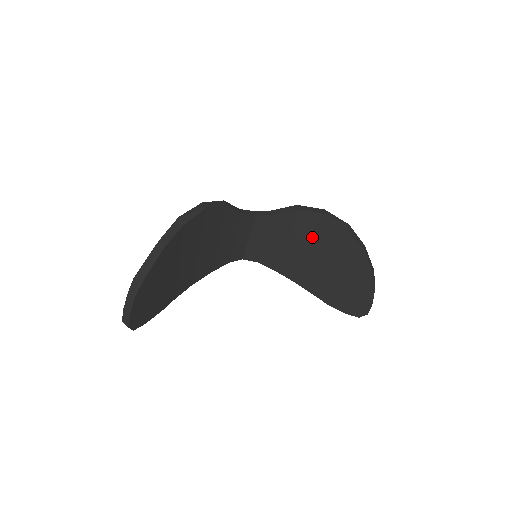
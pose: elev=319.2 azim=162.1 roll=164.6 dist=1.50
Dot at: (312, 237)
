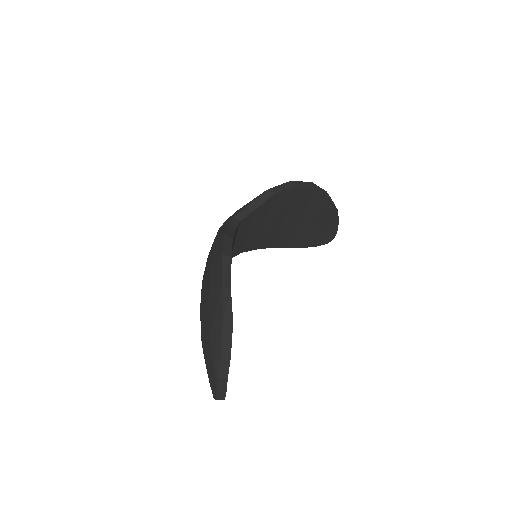
Dot at: (285, 208)
